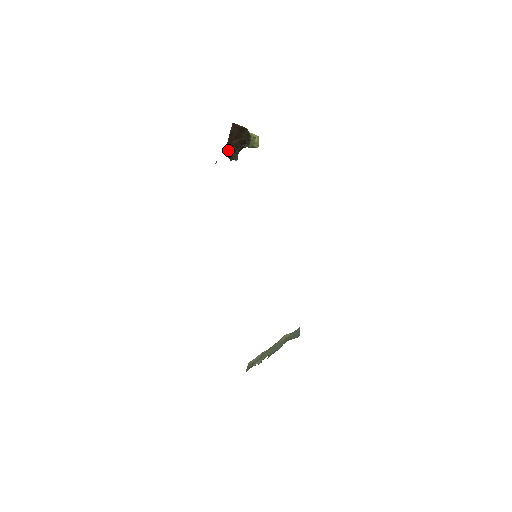
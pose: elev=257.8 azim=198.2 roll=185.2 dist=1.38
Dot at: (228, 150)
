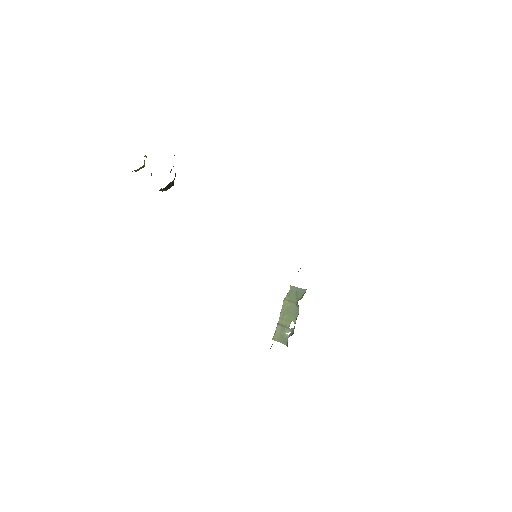
Dot at: (169, 183)
